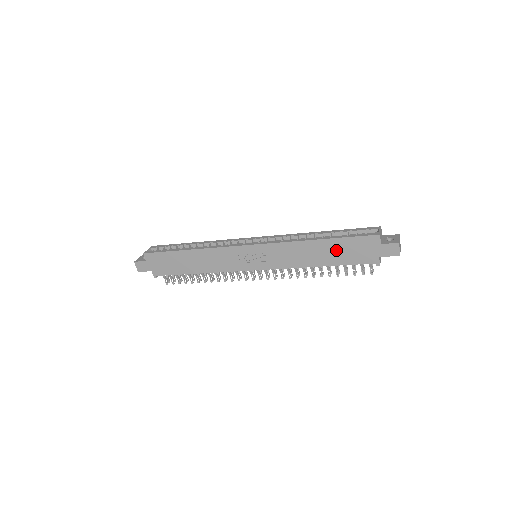
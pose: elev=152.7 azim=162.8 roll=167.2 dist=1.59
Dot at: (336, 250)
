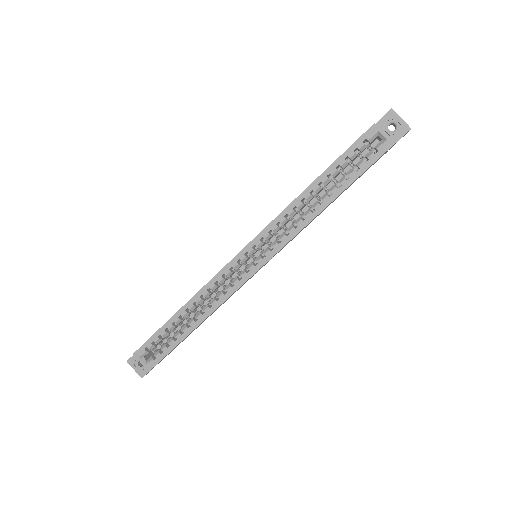
Dot at: occluded
